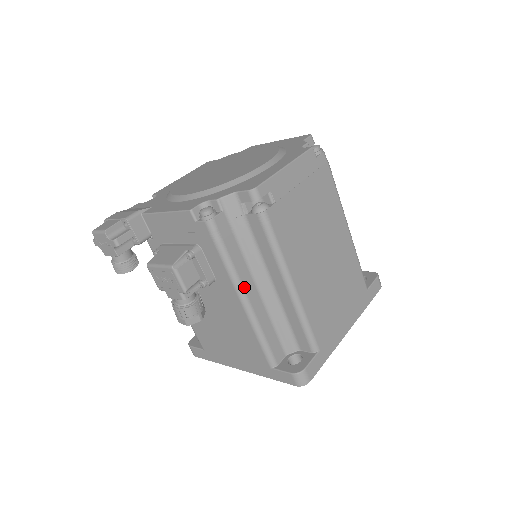
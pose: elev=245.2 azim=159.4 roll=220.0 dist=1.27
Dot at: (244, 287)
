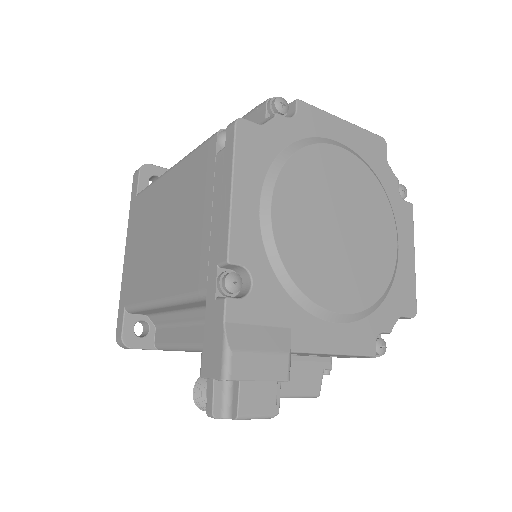
Dot at: occluded
